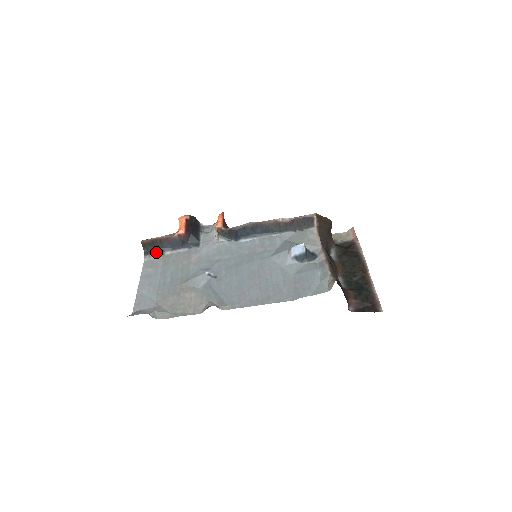
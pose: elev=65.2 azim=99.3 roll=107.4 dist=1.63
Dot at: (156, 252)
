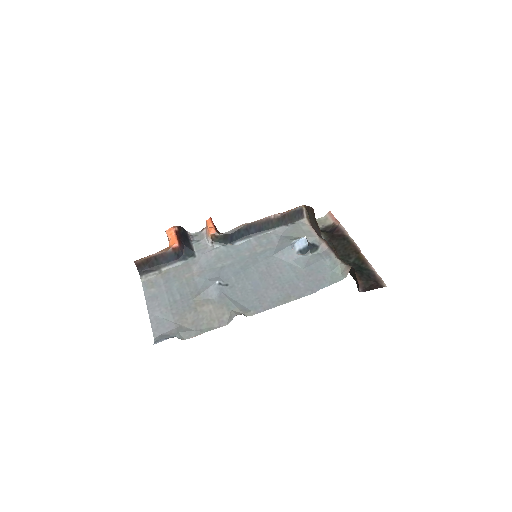
Dot at: (152, 270)
